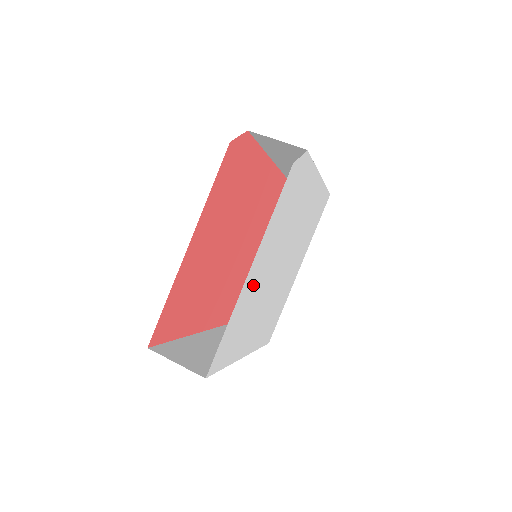
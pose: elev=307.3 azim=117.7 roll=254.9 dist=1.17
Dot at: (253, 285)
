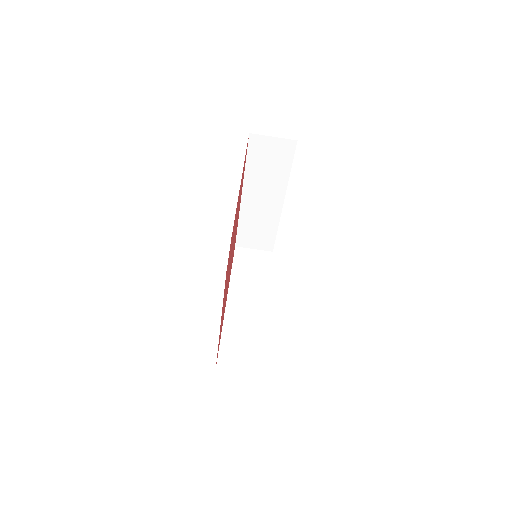
Dot at: occluded
